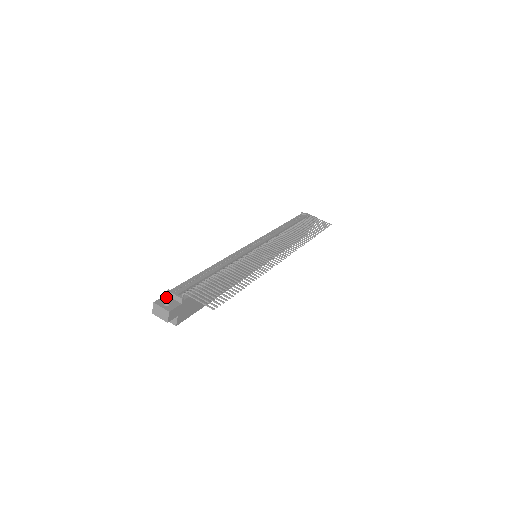
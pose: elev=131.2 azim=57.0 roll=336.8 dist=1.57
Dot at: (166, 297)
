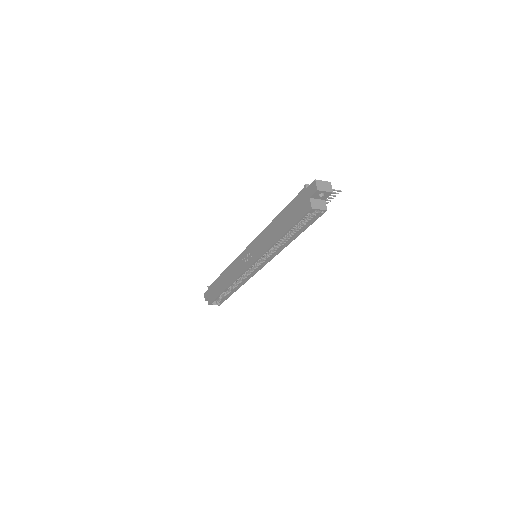
Dot at: (310, 187)
